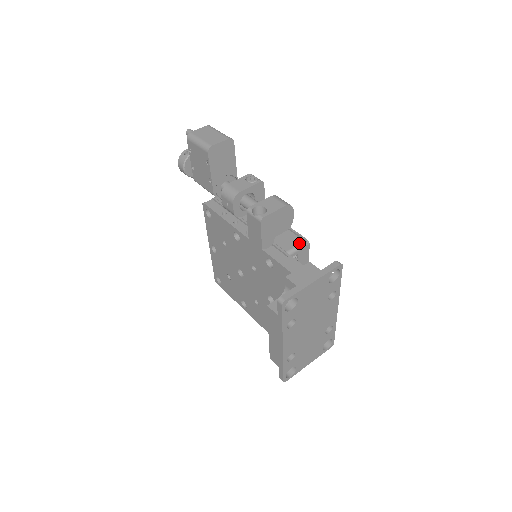
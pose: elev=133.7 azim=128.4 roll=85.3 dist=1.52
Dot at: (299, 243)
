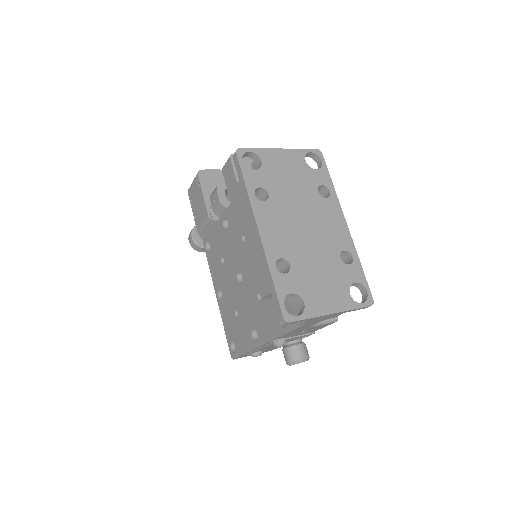
Dot at: occluded
